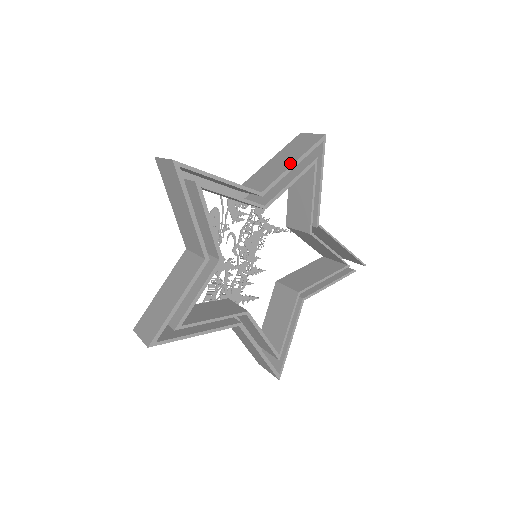
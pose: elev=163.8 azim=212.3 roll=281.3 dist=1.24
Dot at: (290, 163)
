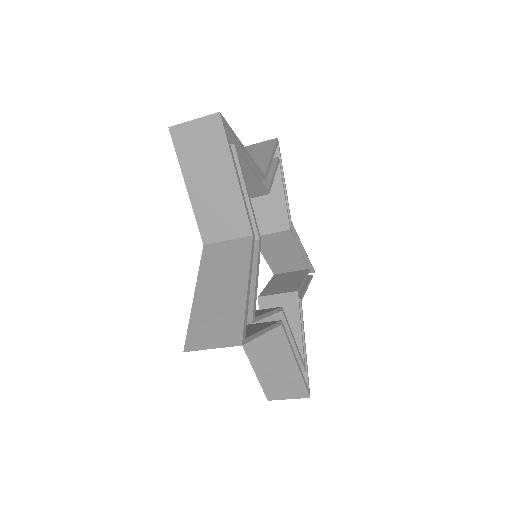
Dot at: (267, 156)
